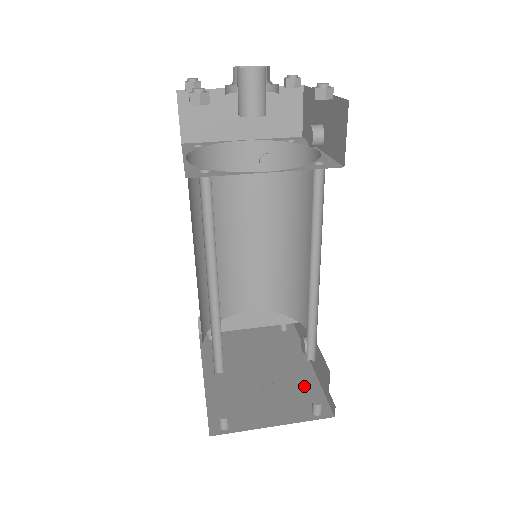
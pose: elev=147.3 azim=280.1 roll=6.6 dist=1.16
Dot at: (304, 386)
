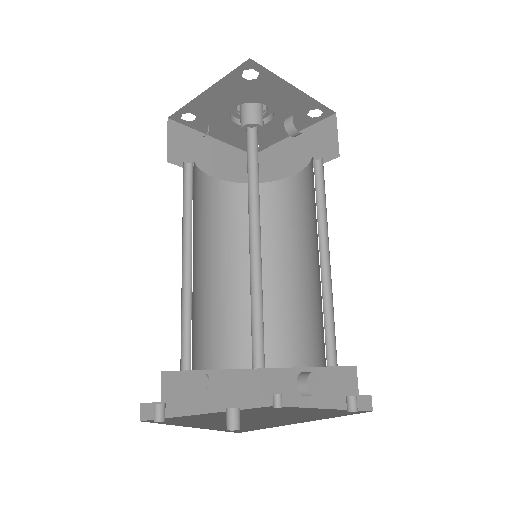
Dot at: (269, 423)
